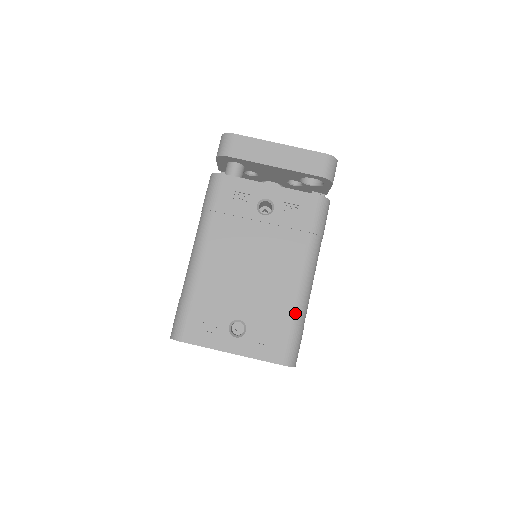
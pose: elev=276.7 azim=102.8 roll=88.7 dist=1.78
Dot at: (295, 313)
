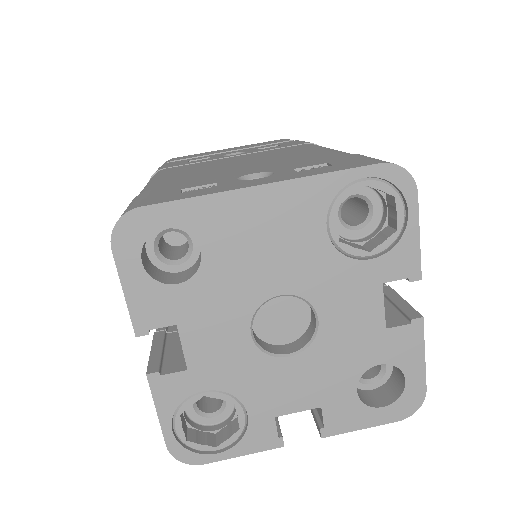
Dot at: (346, 153)
